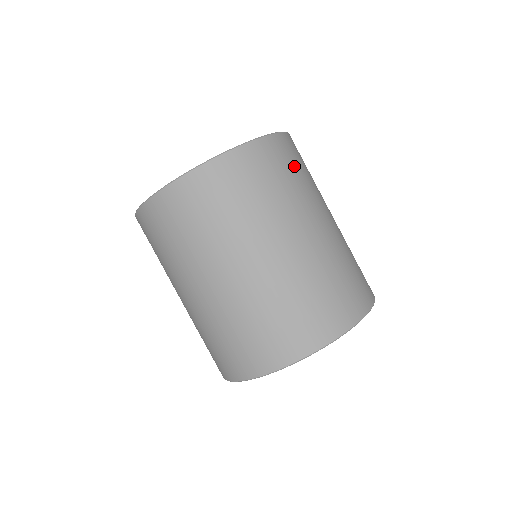
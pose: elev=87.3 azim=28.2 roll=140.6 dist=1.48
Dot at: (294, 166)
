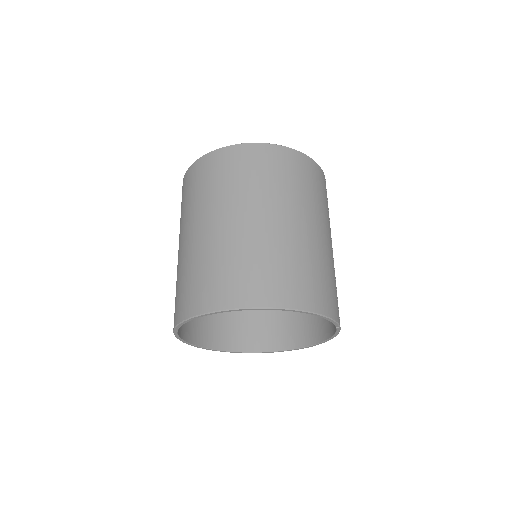
Dot at: (254, 169)
